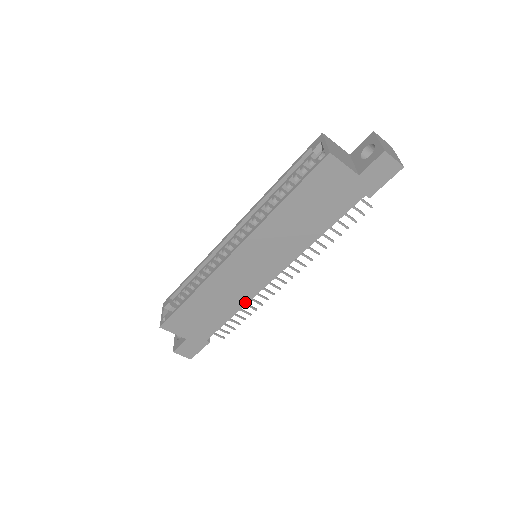
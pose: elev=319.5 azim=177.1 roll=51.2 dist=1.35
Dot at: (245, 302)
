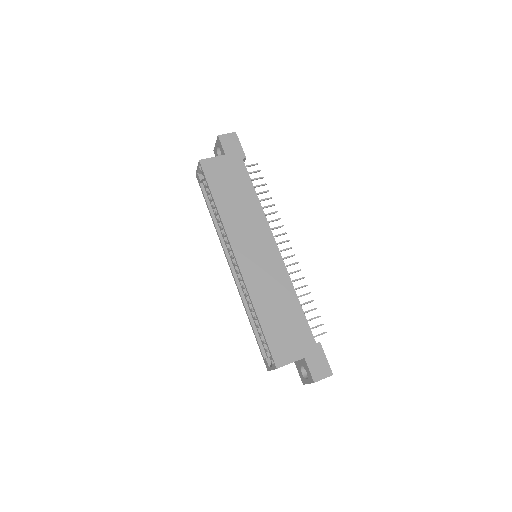
Dot at: (289, 282)
